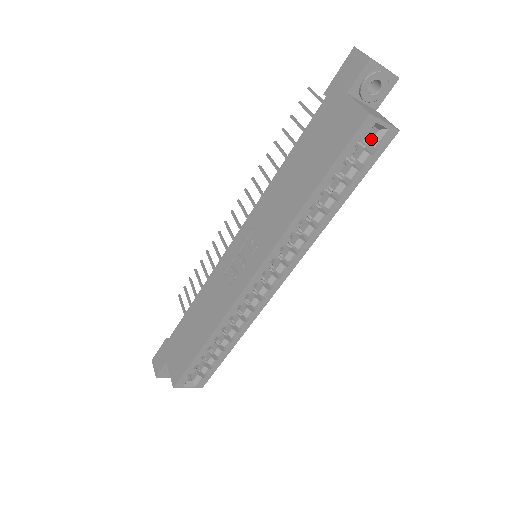
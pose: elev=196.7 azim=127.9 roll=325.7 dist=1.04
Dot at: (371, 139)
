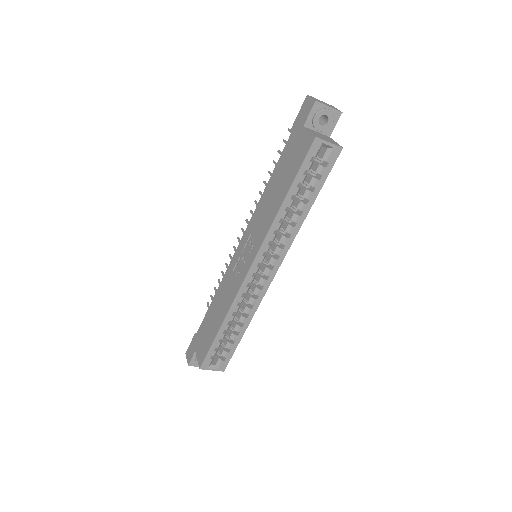
Dot at: (323, 156)
